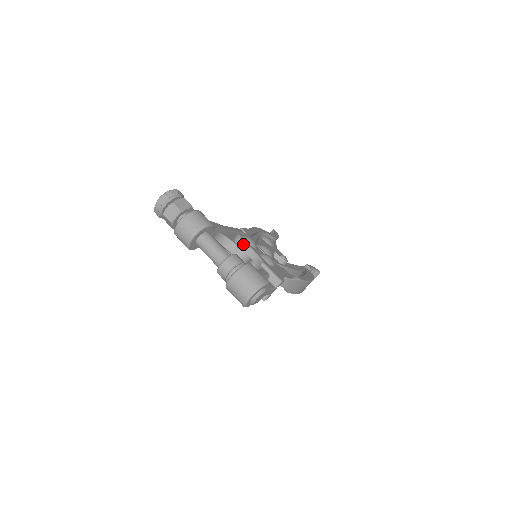
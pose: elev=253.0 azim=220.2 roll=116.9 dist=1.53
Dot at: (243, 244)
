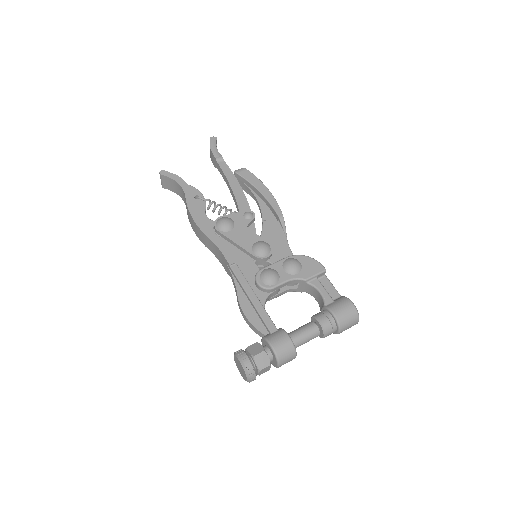
Dot at: (276, 288)
